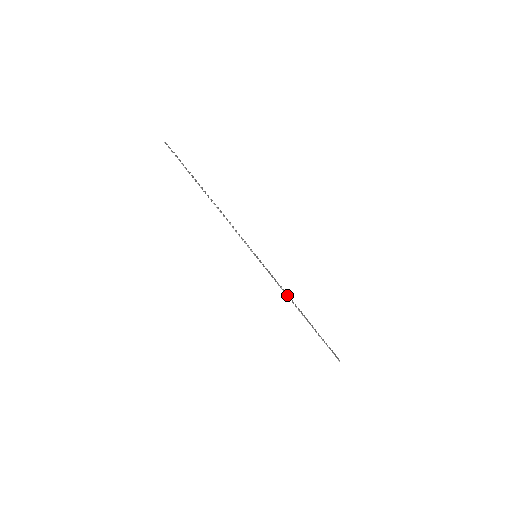
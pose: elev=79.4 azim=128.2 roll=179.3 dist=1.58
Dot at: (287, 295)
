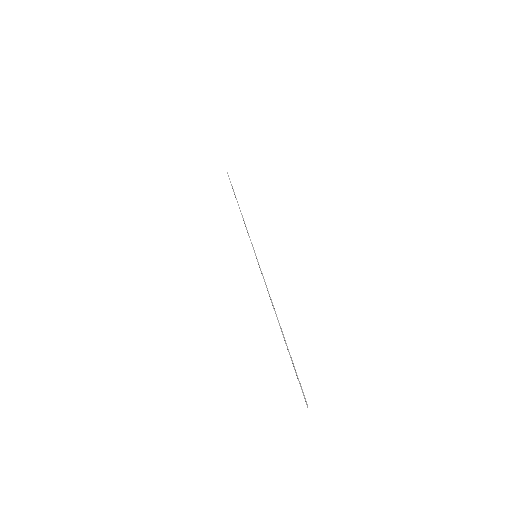
Dot at: occluded
